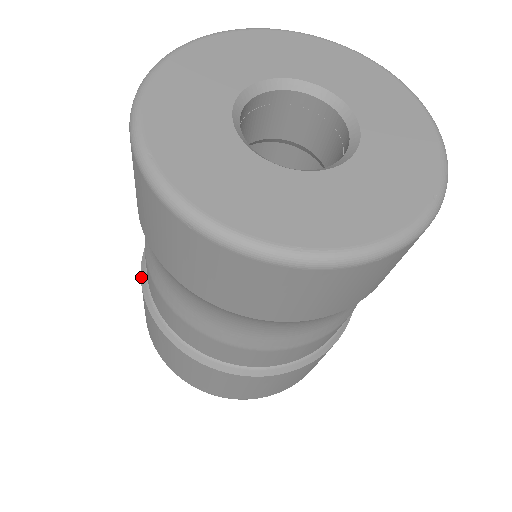
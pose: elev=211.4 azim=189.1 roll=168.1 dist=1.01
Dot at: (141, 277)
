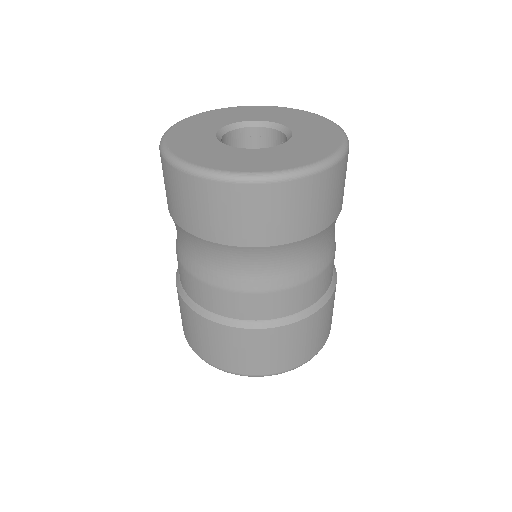
Dot at: (218, 322)
